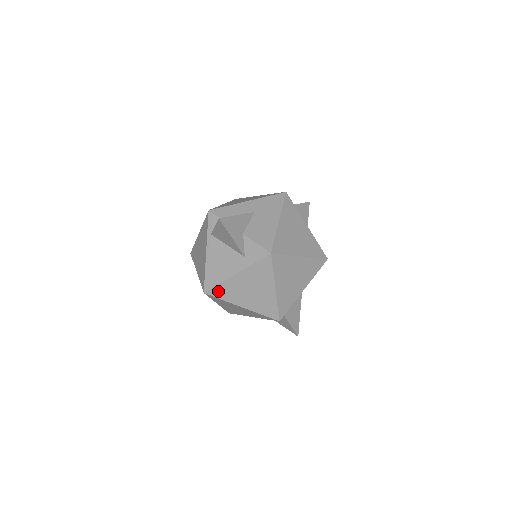
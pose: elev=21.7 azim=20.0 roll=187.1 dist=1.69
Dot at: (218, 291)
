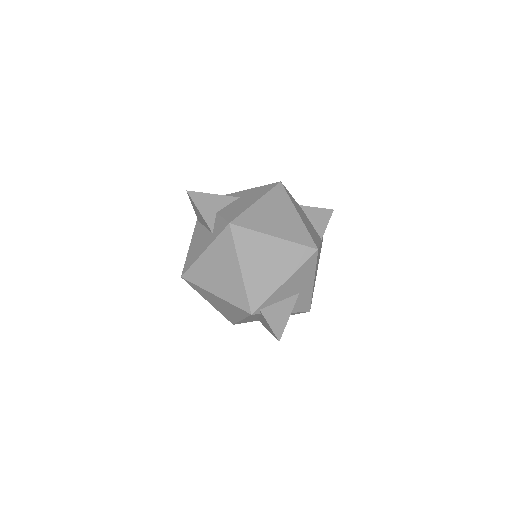
Dot at: (192, 274)
